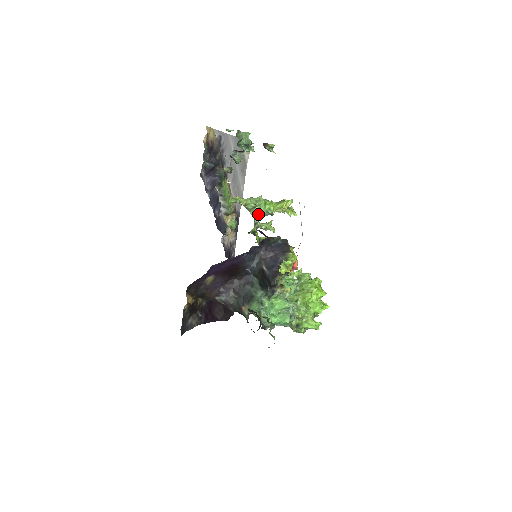
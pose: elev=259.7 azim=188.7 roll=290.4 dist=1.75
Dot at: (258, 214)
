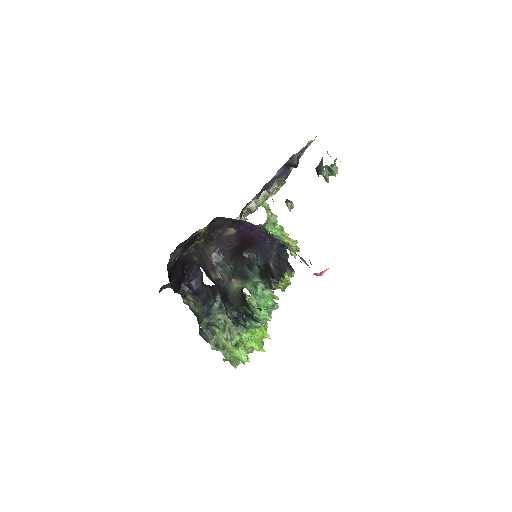
Dot at: (271, 232)
